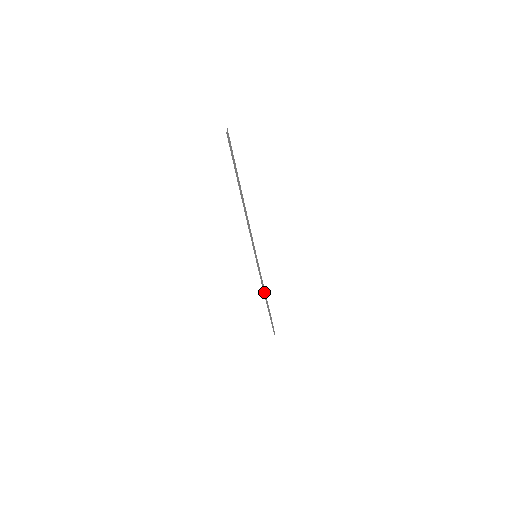
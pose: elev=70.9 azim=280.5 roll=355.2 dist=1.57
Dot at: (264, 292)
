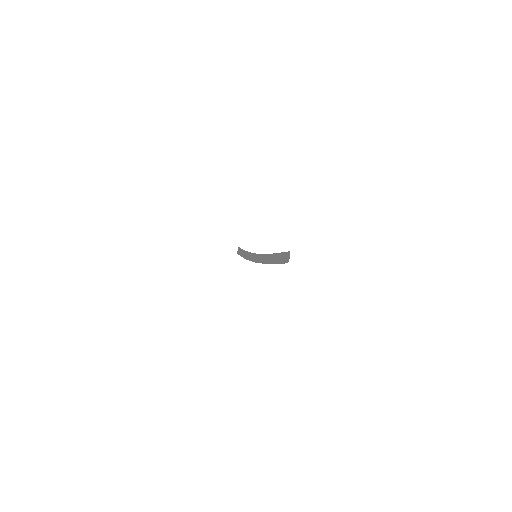
Dot at: (247, 257)
